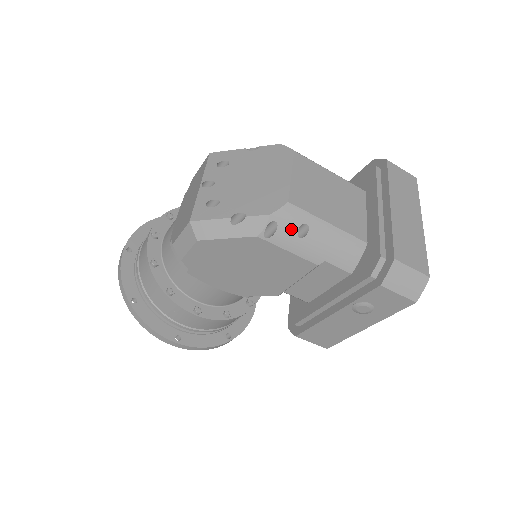
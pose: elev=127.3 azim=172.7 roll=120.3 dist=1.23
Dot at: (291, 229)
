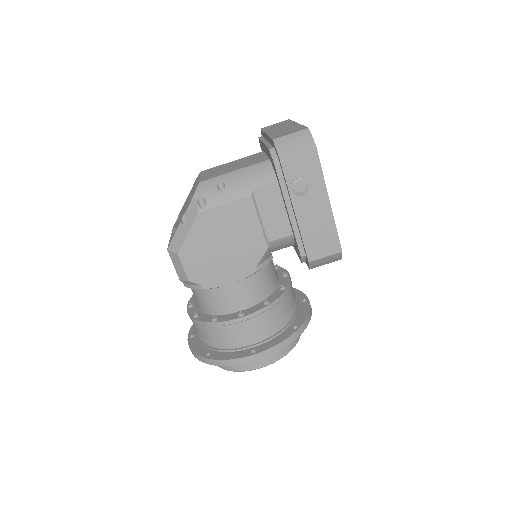
Dot at: (213, 192)
